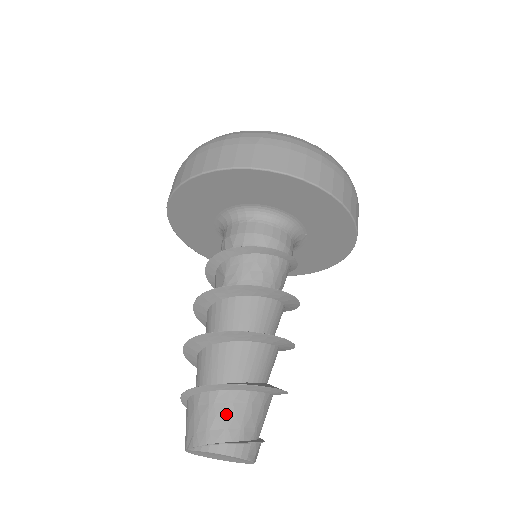
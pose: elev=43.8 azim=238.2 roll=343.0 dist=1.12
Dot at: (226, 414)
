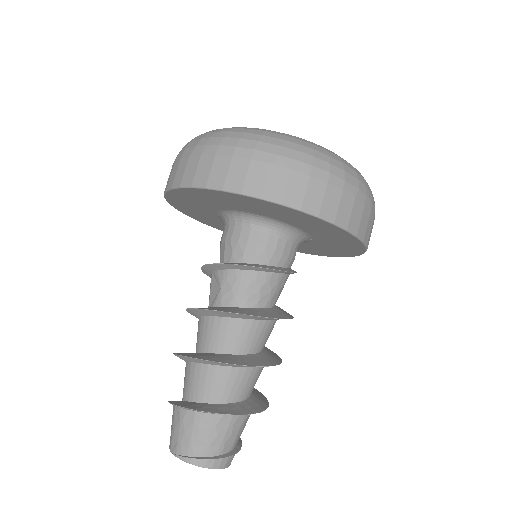
Dot at: (209, 434)
